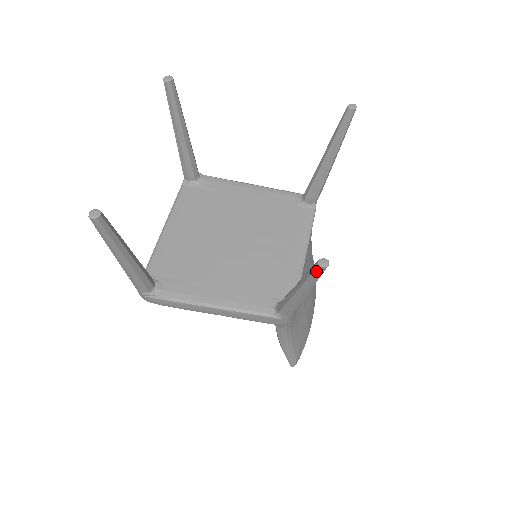
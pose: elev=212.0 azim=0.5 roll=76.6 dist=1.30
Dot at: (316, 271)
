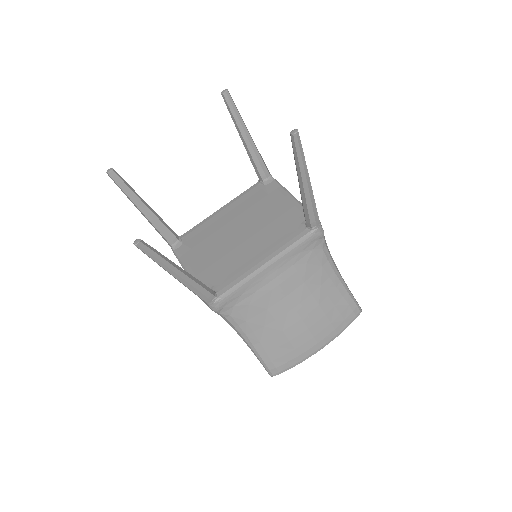
Dot at: (140, 248)
